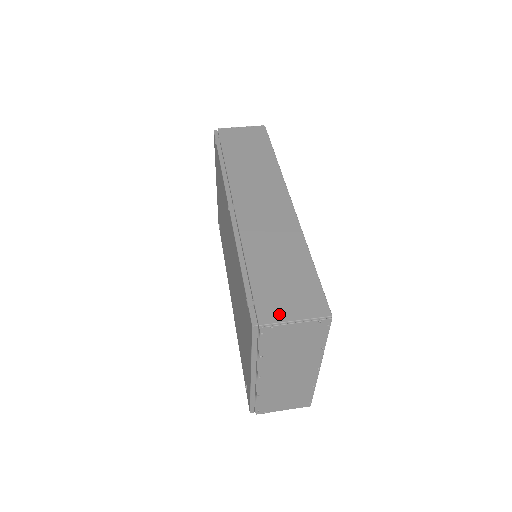
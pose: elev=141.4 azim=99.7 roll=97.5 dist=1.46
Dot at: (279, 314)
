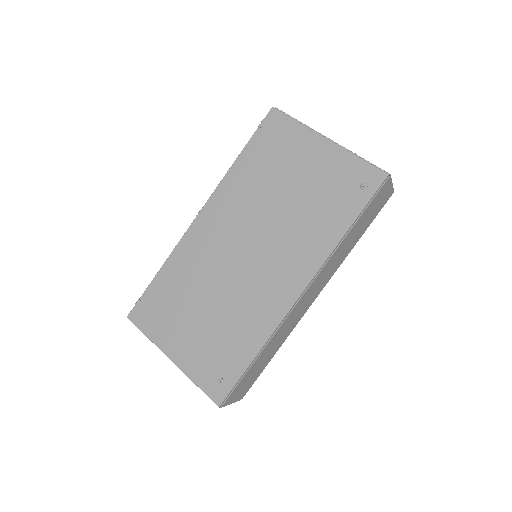
Dot at: occluded
